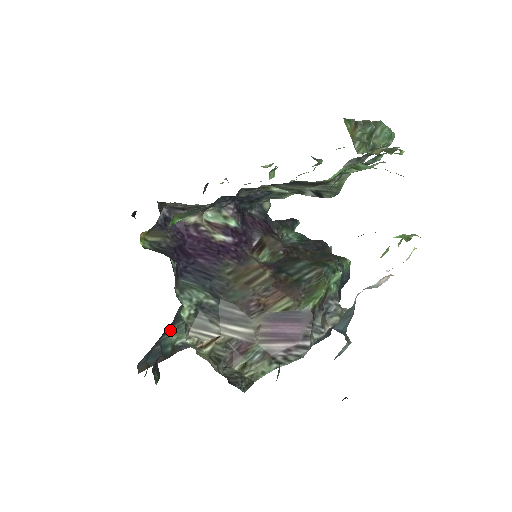
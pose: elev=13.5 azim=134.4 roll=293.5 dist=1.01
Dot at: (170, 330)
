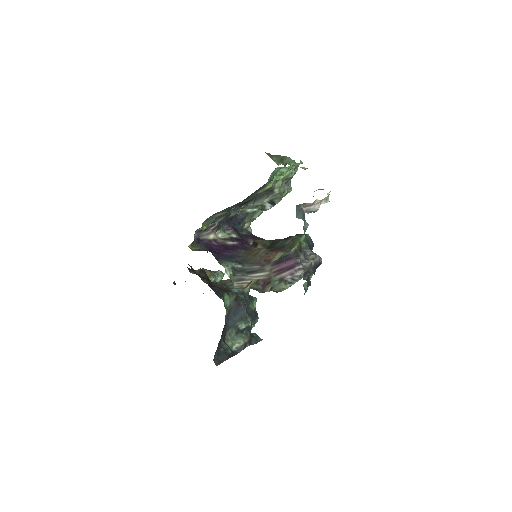
Dot at: (225, 337)
